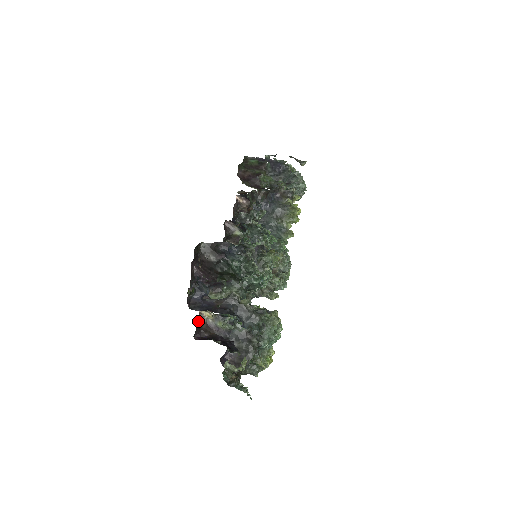
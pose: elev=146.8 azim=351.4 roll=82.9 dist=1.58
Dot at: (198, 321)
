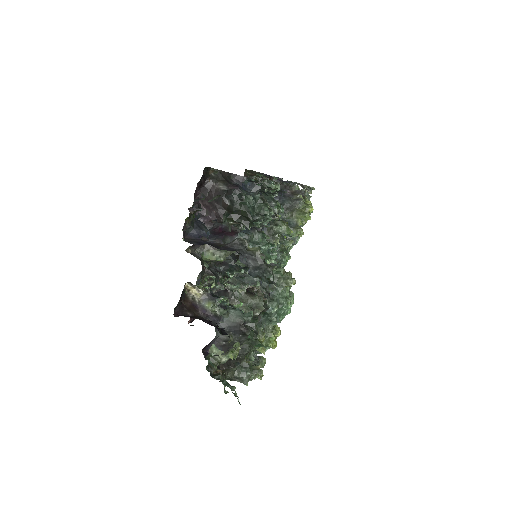
Dot at: (182, 295)
